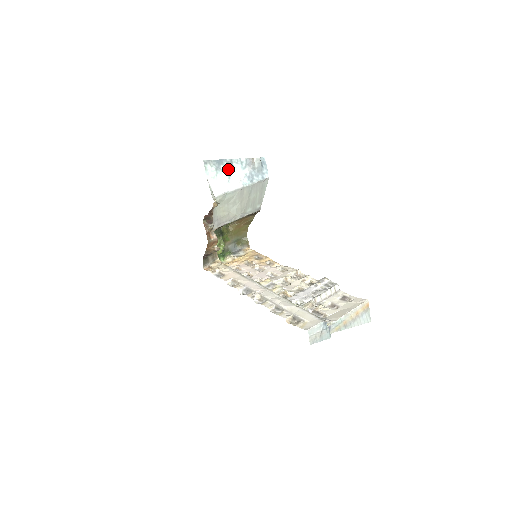
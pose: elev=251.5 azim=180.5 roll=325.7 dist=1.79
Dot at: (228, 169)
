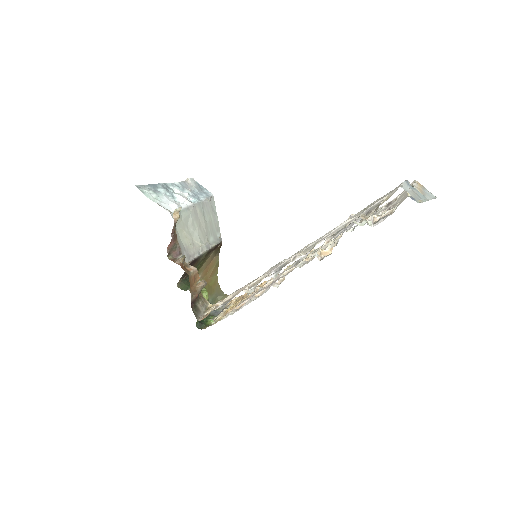
Dot at: (167, 191)
